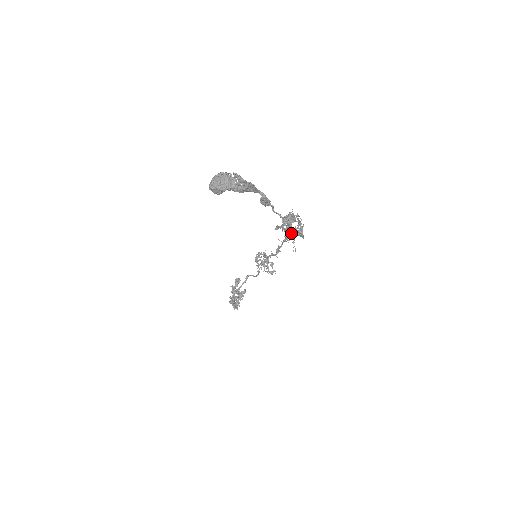
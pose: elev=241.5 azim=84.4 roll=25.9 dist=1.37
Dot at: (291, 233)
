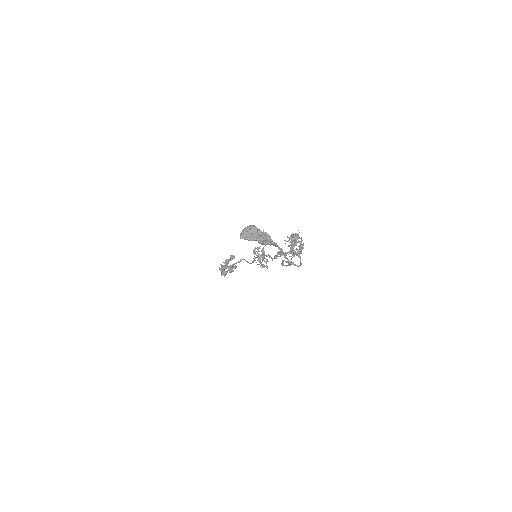
Dot at: occluded
